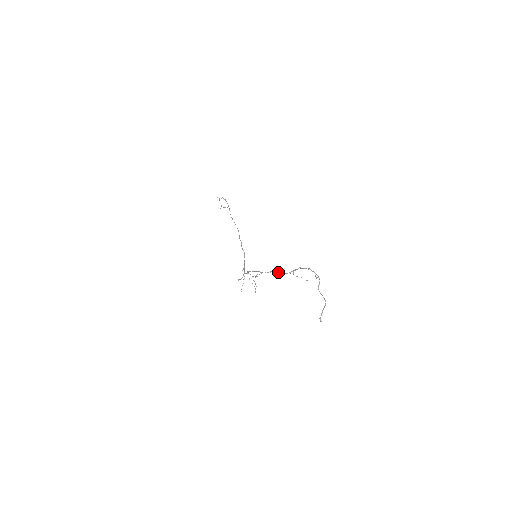
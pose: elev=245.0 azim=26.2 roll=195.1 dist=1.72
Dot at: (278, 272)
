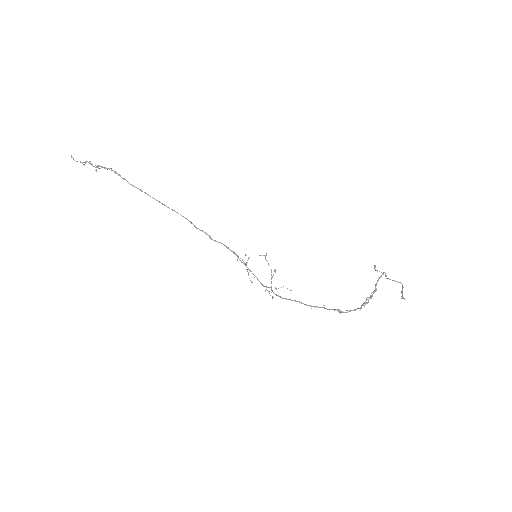
Dot at: occluded
